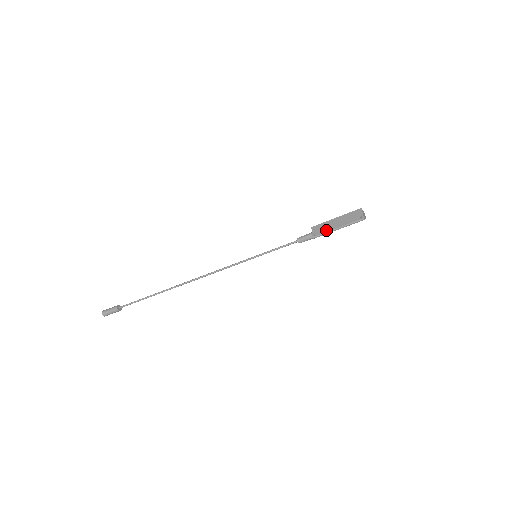
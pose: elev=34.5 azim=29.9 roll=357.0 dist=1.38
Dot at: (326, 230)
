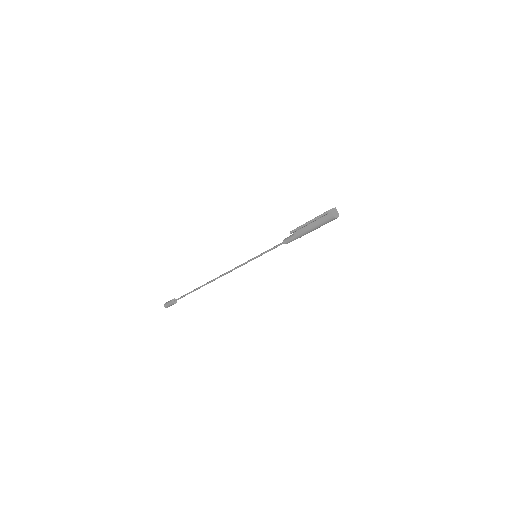
Dot at: (301, 225)
